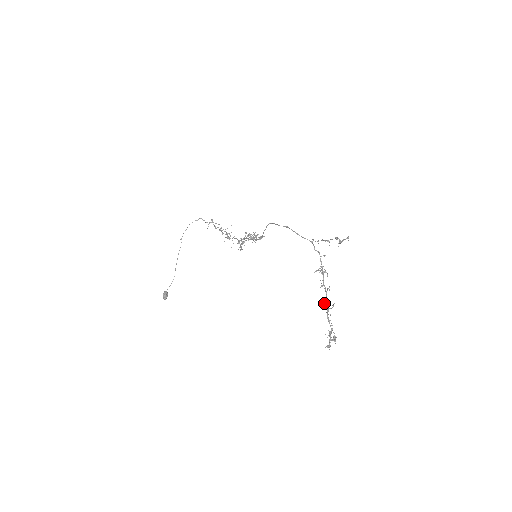
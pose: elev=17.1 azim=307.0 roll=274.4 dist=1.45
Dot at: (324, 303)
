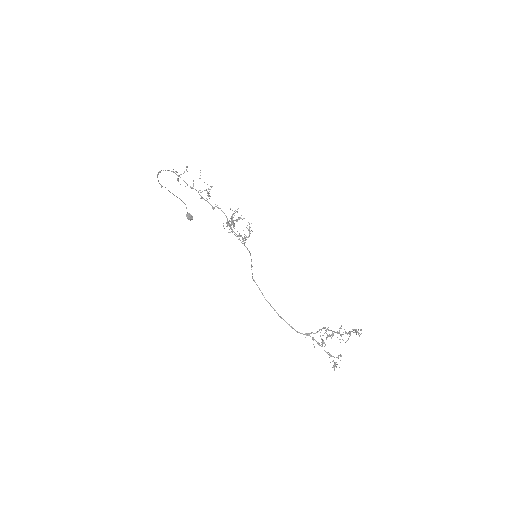
Dot at: occluded
